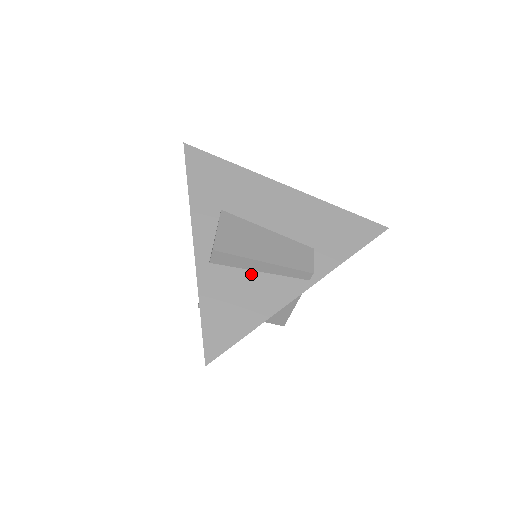
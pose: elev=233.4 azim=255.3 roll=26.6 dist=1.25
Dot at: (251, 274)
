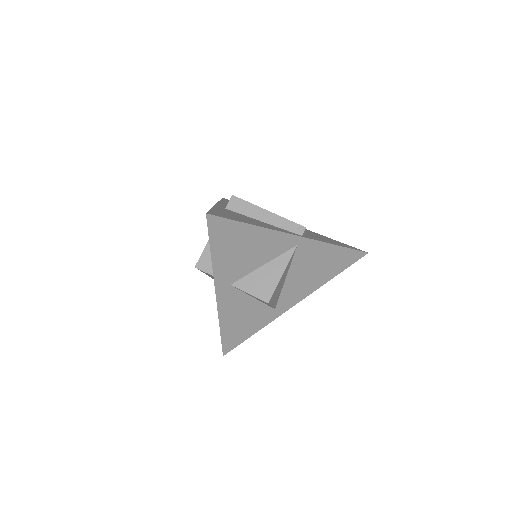
Dot at: (256, 220)
